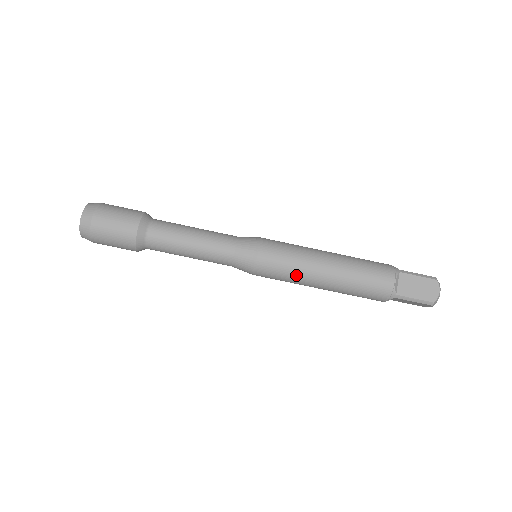
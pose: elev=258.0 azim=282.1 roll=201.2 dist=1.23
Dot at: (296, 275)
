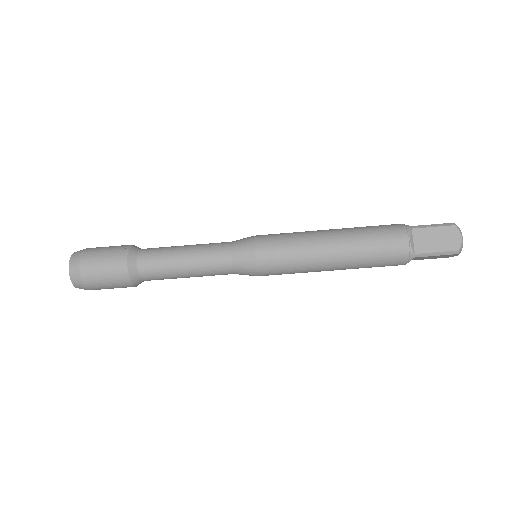
Dot at: (302, 264)
